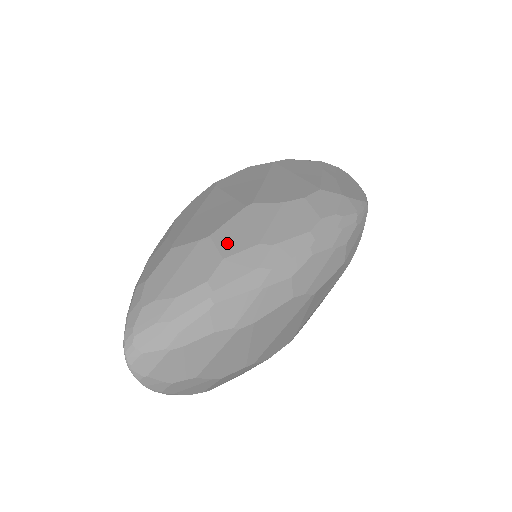
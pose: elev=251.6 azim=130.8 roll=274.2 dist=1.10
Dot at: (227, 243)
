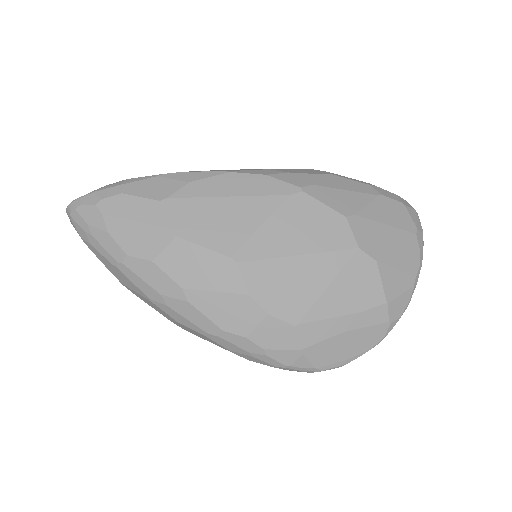
Dot at: (172, 257)
